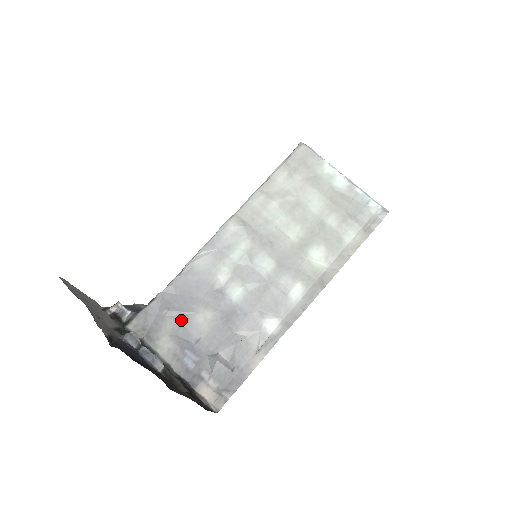
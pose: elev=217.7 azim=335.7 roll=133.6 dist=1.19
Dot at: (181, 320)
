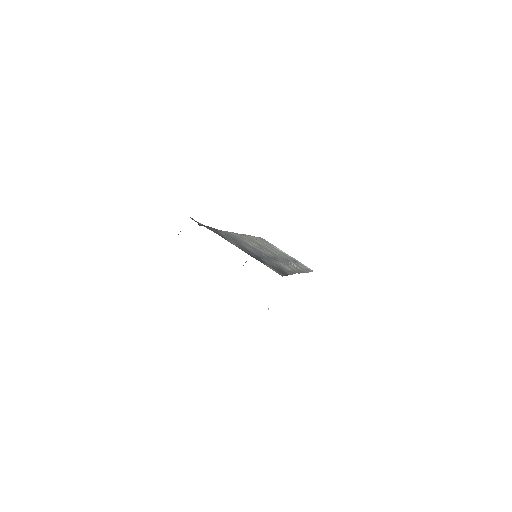
Dot at: (236, 241)
